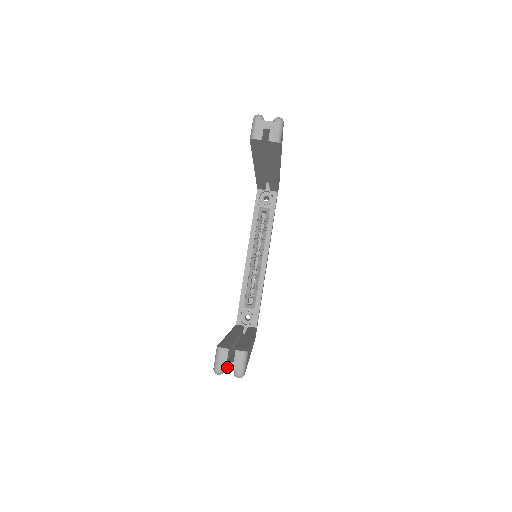
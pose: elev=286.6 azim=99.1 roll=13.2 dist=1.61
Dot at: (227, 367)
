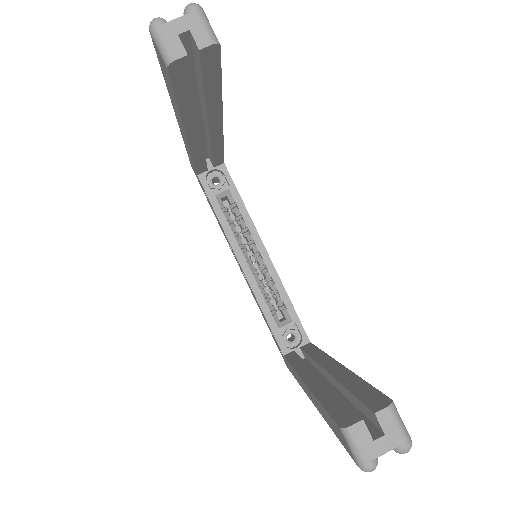
Dot at: (380, 450)
